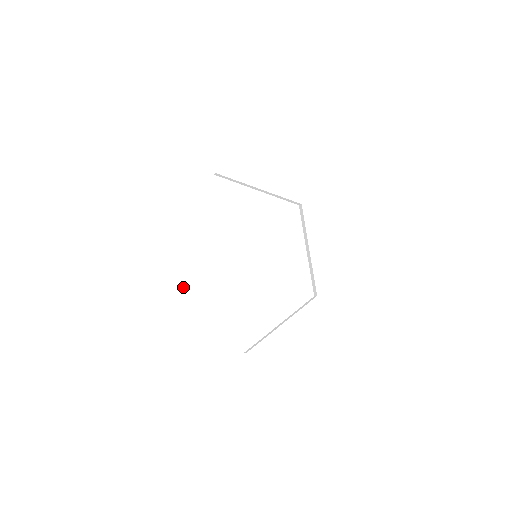
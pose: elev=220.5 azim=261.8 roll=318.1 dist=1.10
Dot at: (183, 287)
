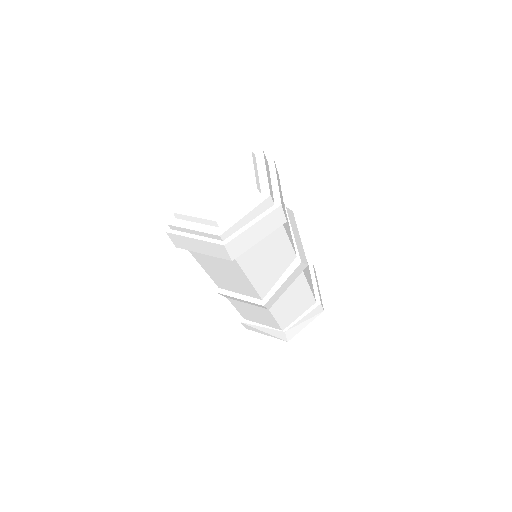
Dot at: (188, 196)
